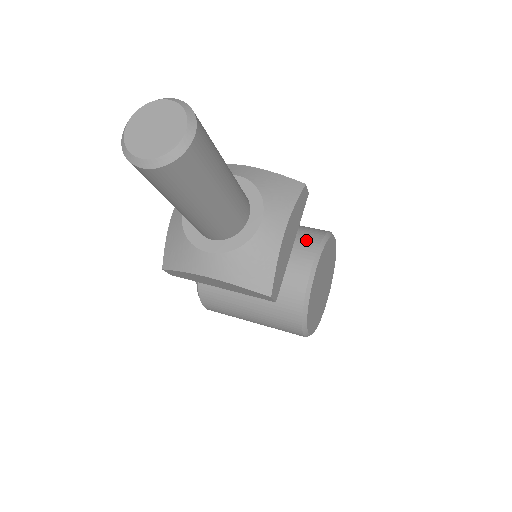
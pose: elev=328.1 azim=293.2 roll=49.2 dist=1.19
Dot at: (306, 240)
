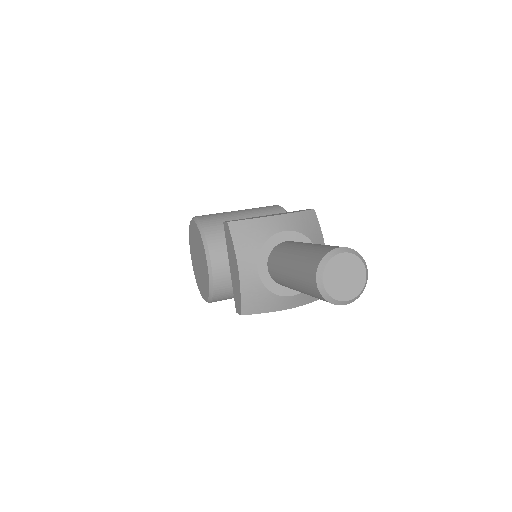
Dot at: occluded
